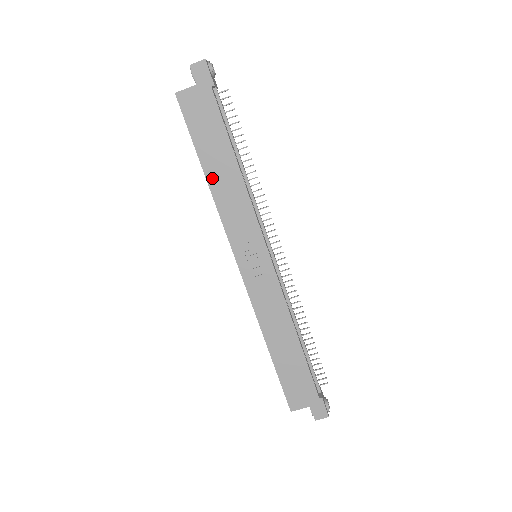
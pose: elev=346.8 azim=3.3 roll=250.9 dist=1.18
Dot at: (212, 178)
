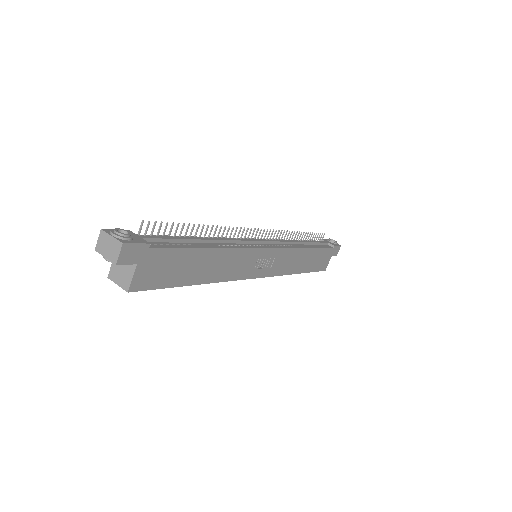
Dot at: (206, 278)
